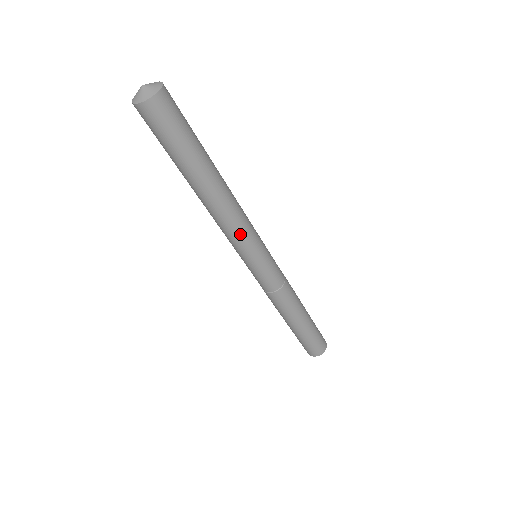
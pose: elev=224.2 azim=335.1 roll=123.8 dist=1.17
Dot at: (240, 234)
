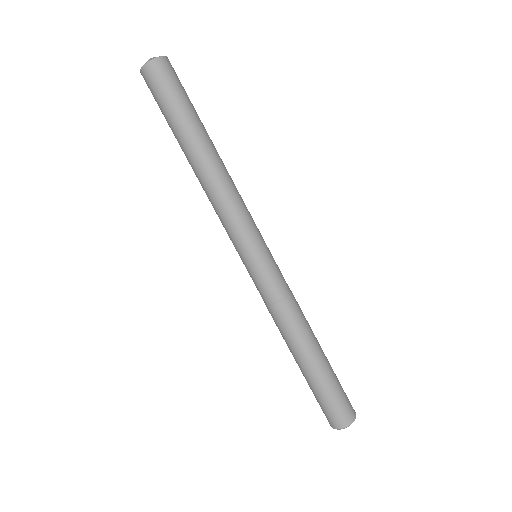
Dot at: (244, 208)
